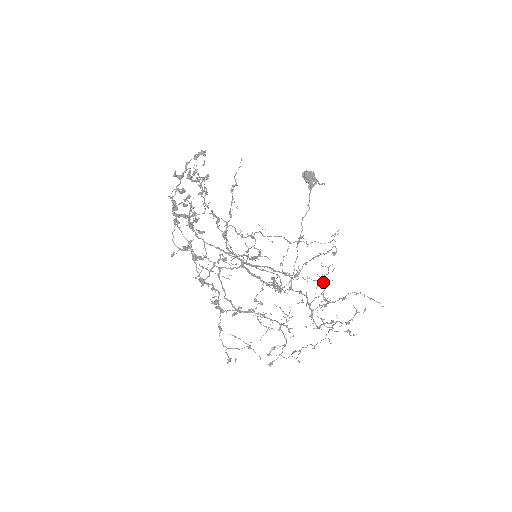
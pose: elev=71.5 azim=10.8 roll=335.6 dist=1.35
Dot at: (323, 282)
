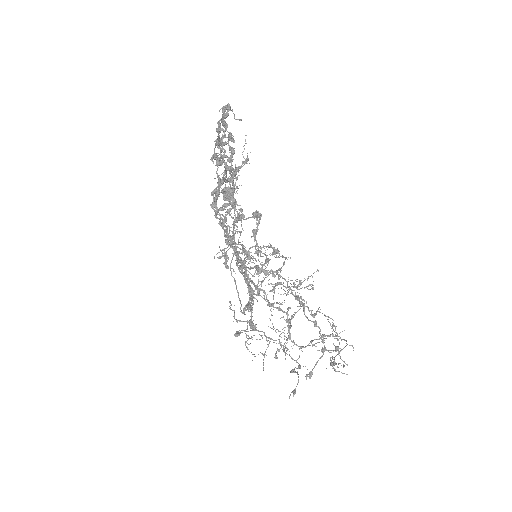
Dot at: occluded
